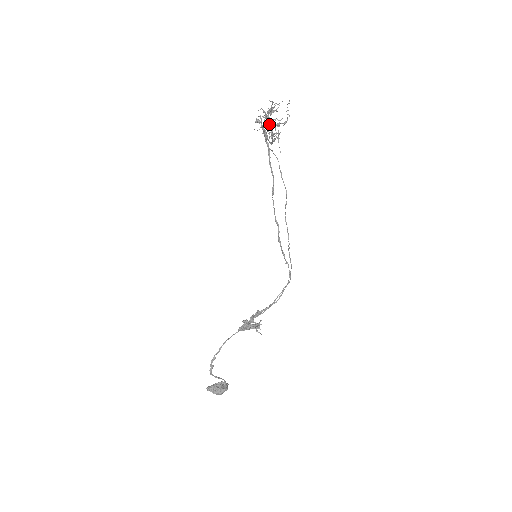
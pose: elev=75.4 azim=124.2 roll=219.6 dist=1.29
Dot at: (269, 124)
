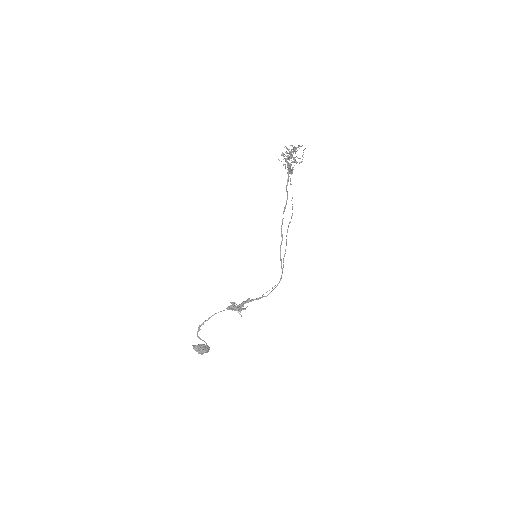
Dot at: (293, 158)
